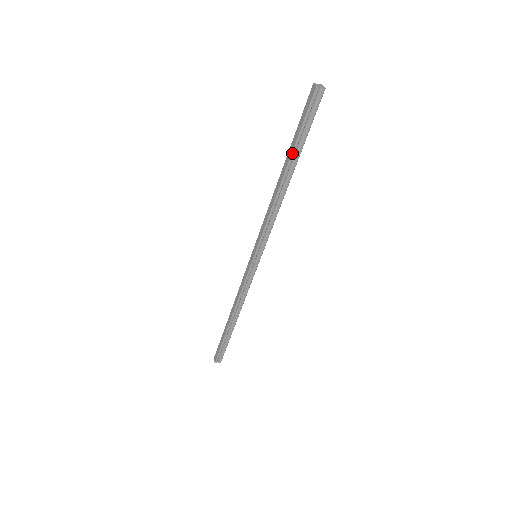
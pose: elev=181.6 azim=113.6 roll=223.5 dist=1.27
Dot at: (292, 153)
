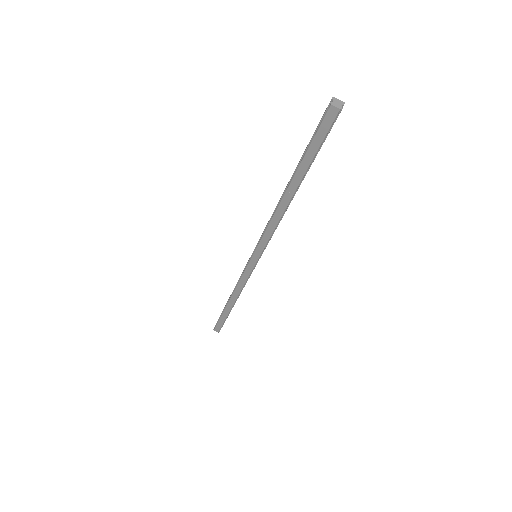
Dot at: (305, 174)
